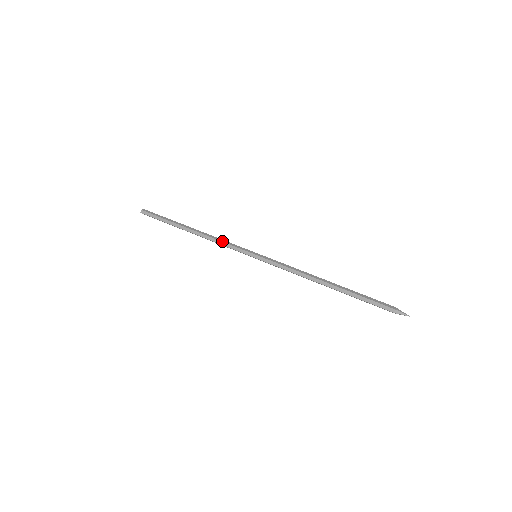
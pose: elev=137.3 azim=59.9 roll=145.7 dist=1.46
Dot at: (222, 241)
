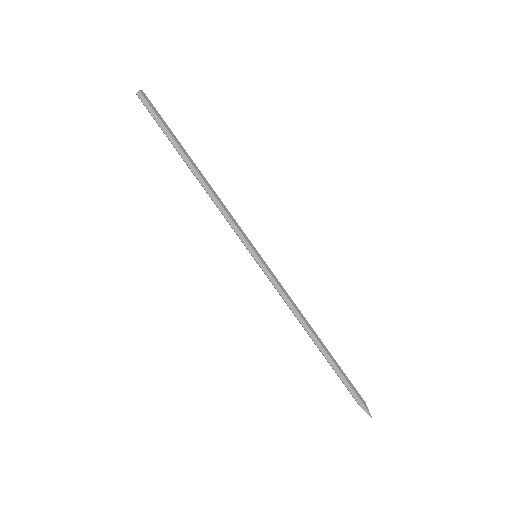
Dot at: (227, 211)
